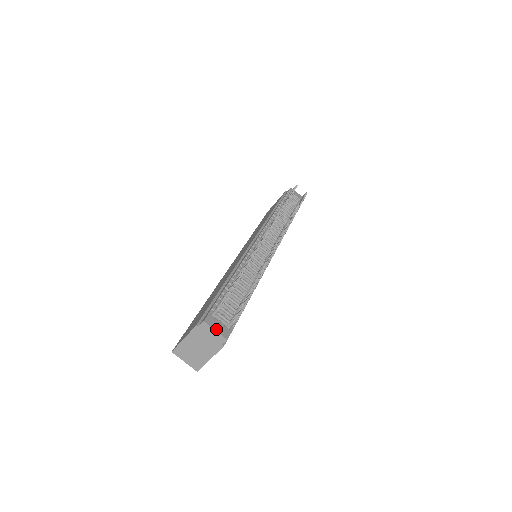
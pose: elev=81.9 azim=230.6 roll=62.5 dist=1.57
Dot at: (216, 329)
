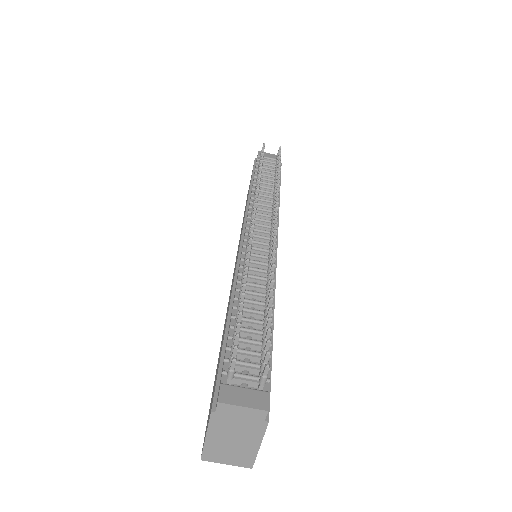
Dot at: (243, 404)
